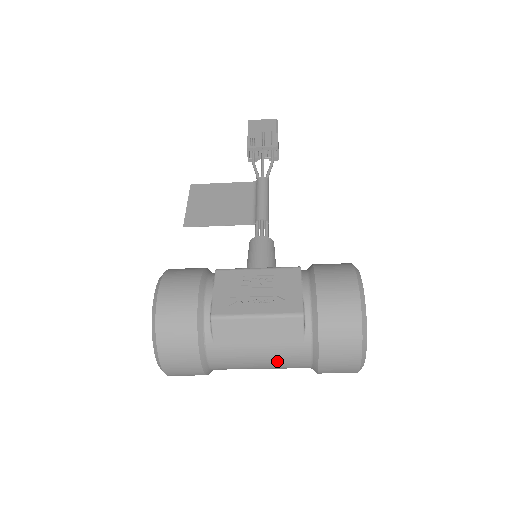
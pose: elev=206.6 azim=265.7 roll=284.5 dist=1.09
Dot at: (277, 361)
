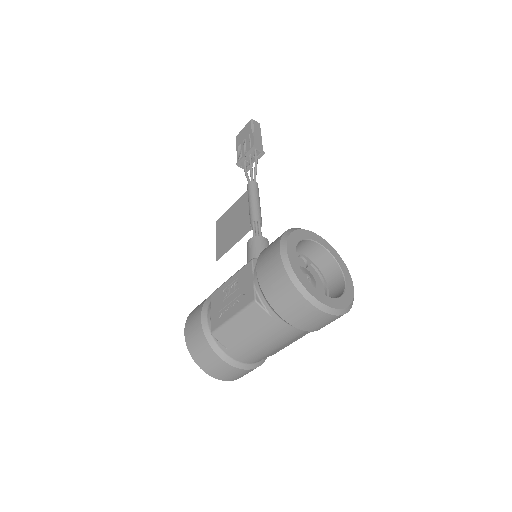
Dot at: (275, 339)
